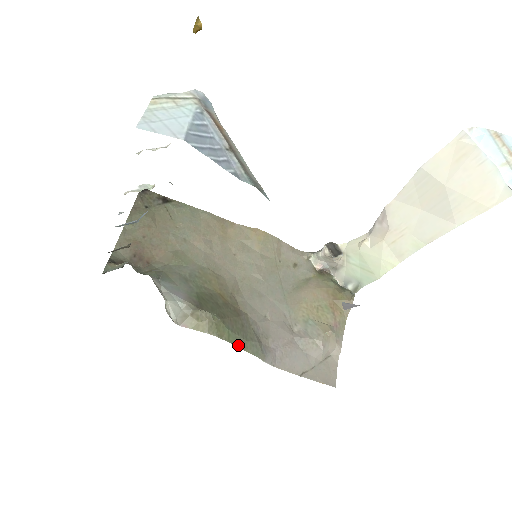
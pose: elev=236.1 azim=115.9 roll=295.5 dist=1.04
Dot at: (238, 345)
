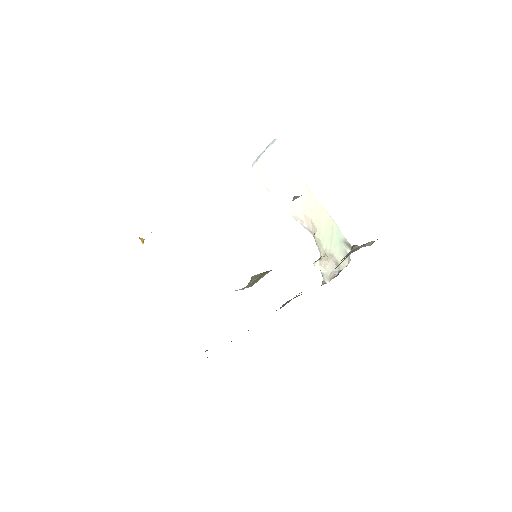
Dot at: occluded
